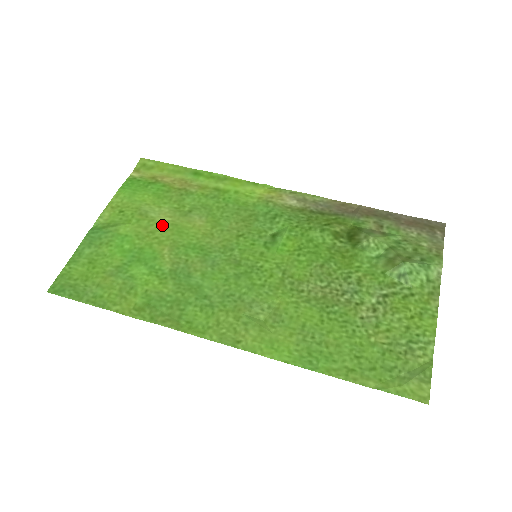
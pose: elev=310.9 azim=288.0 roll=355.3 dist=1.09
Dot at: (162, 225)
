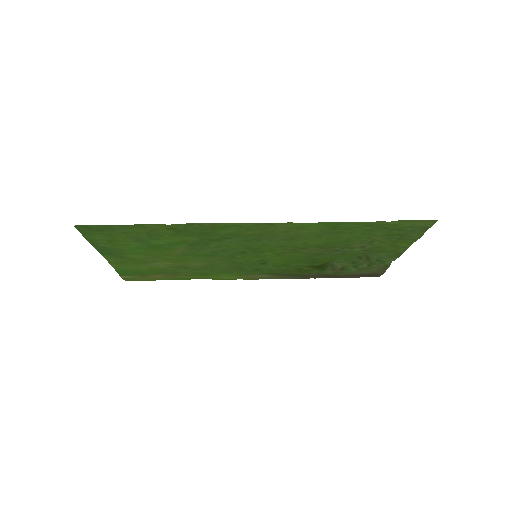
Dot at: (166, 260)
